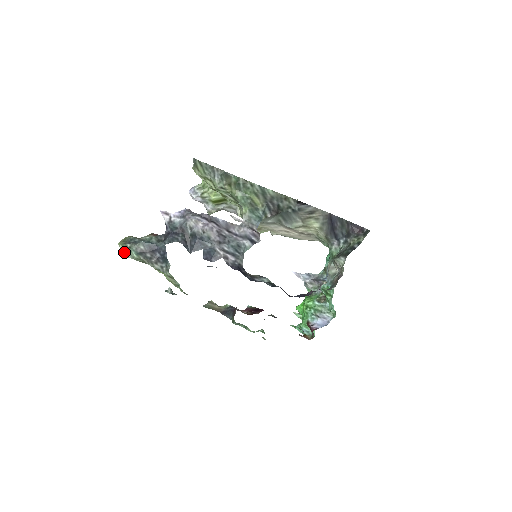
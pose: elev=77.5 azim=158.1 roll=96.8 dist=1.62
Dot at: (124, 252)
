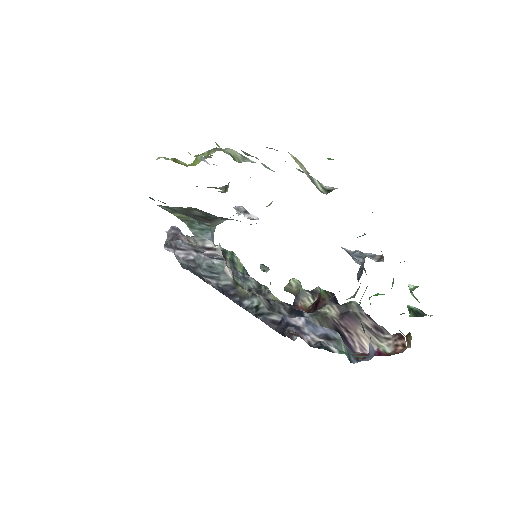
Dot at: occluded
